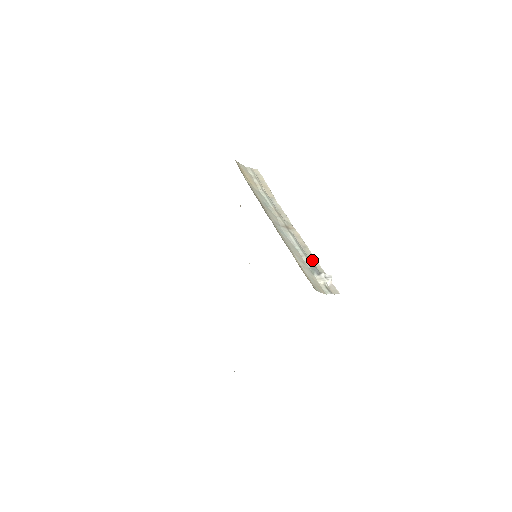
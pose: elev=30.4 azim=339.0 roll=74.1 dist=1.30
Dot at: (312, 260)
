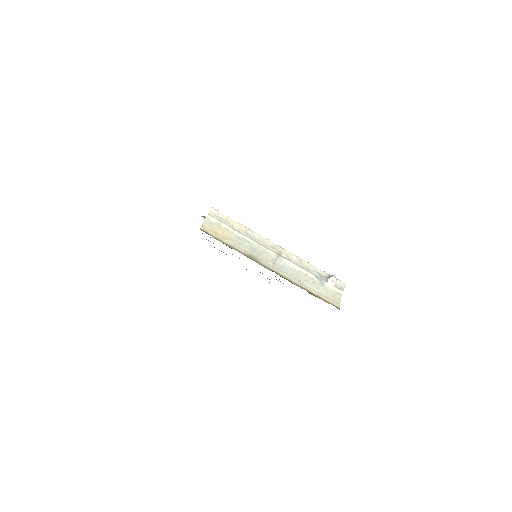
Dot at: (313, 270)
